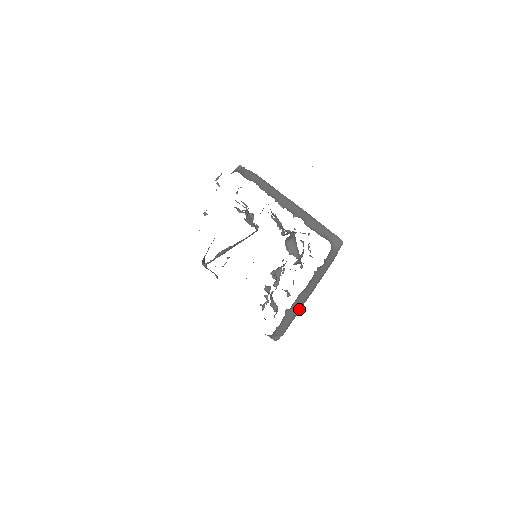
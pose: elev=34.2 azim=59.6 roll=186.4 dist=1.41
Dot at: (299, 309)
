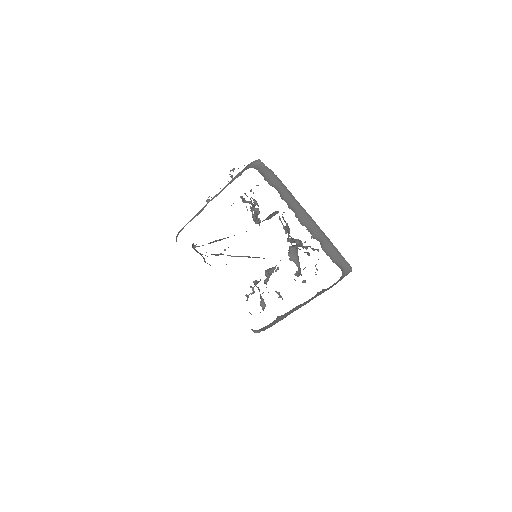
Dot at: (289, 314)
